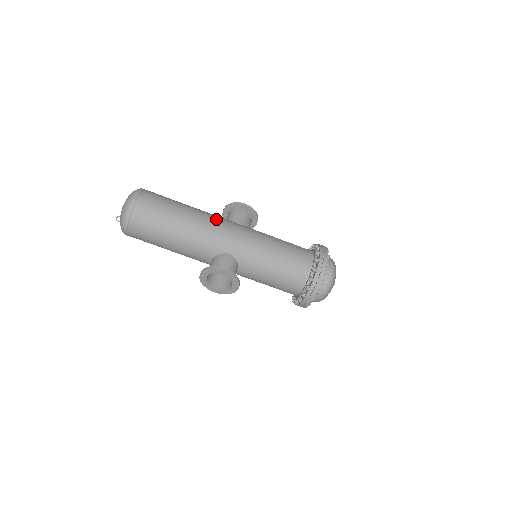
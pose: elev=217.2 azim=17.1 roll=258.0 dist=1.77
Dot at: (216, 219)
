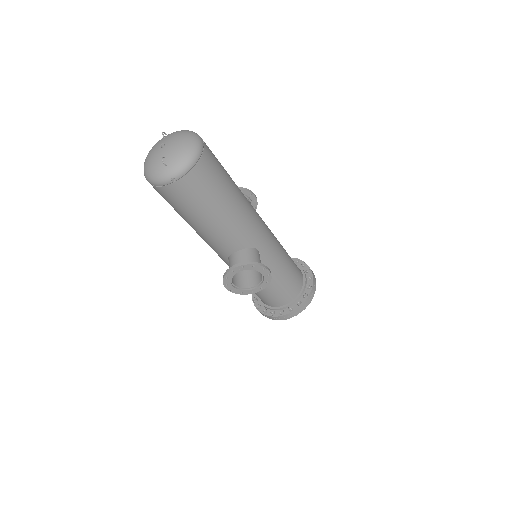
Dot at: occluded
